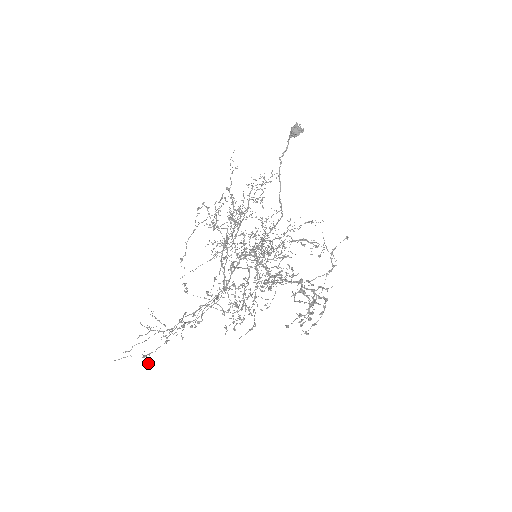
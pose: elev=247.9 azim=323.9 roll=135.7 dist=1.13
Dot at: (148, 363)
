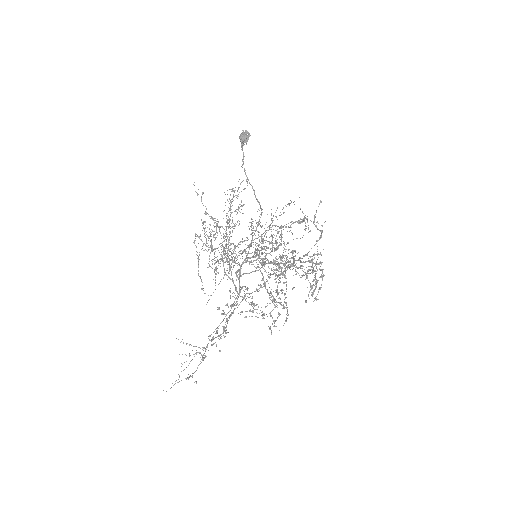
Dot at: (194, 382)
